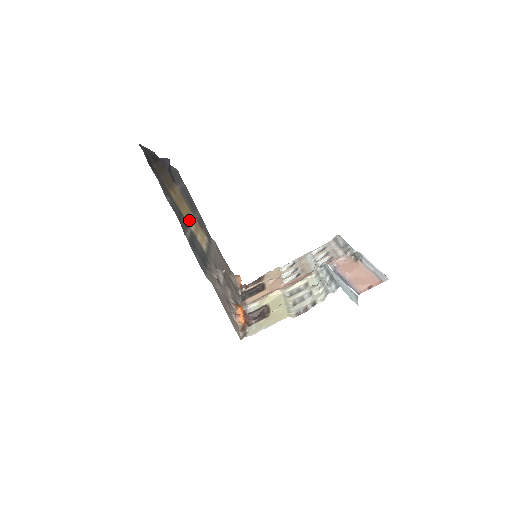
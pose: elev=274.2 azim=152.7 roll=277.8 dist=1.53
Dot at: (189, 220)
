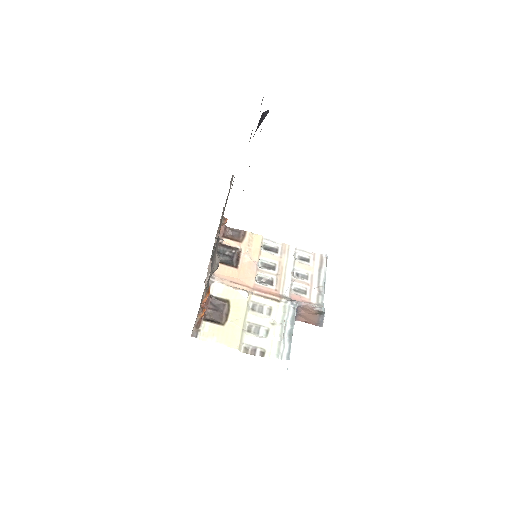
Dot at: occluded
